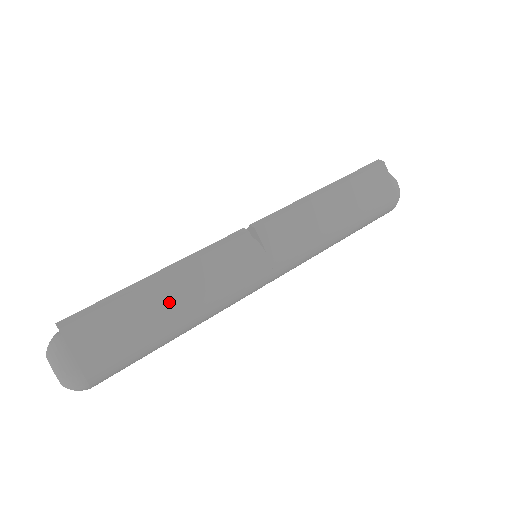
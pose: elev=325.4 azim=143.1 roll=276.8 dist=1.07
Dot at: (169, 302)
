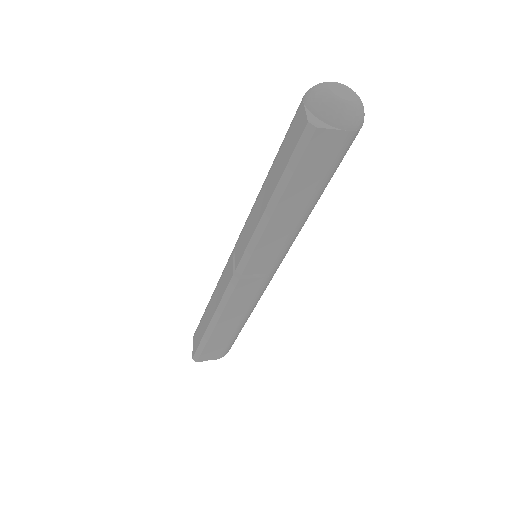
Dot at: (231, 326)
